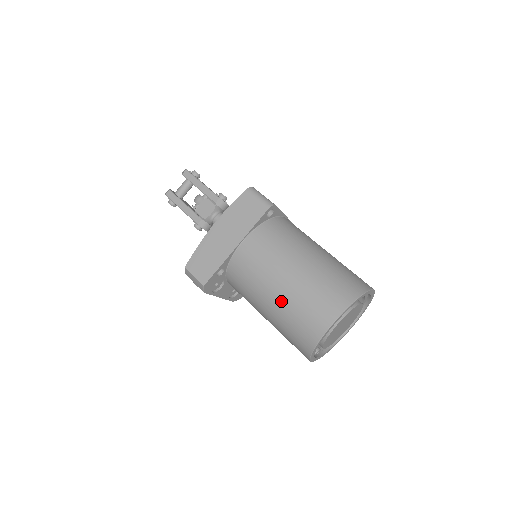
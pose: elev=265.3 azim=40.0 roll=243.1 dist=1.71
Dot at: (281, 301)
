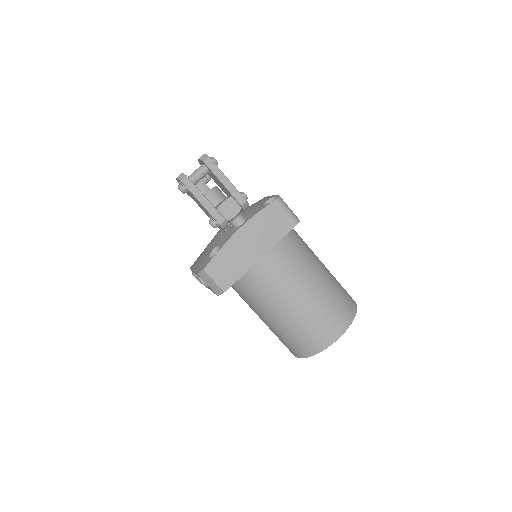
Dot at: (297, 313)
